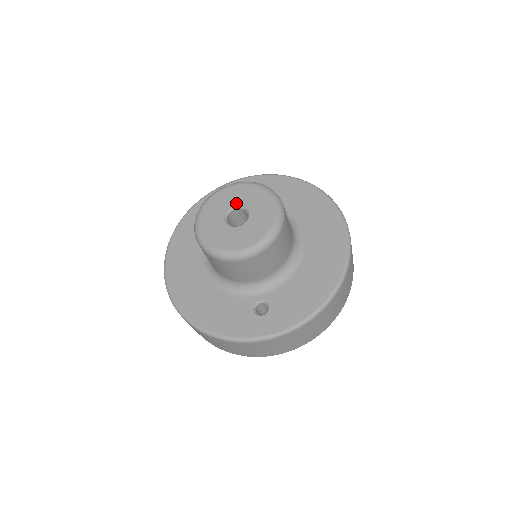
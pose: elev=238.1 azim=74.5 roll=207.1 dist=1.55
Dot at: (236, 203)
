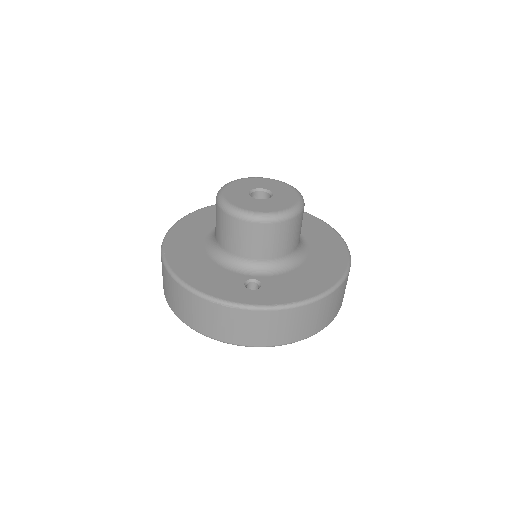
Dot at: (262, 187)
